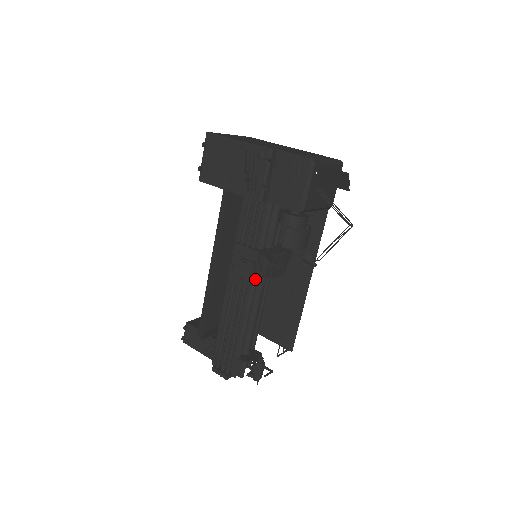
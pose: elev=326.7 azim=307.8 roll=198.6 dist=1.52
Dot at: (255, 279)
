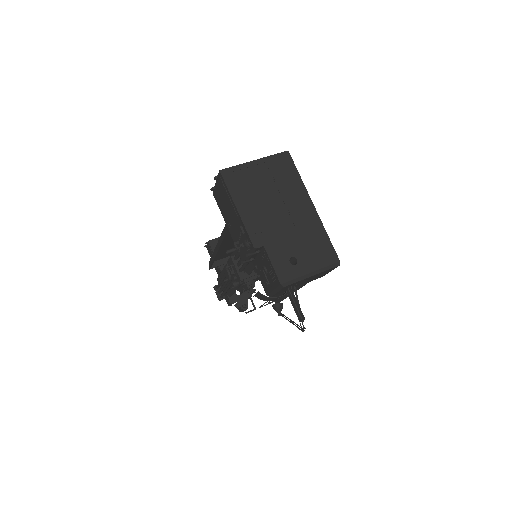
Dot at: occluded
